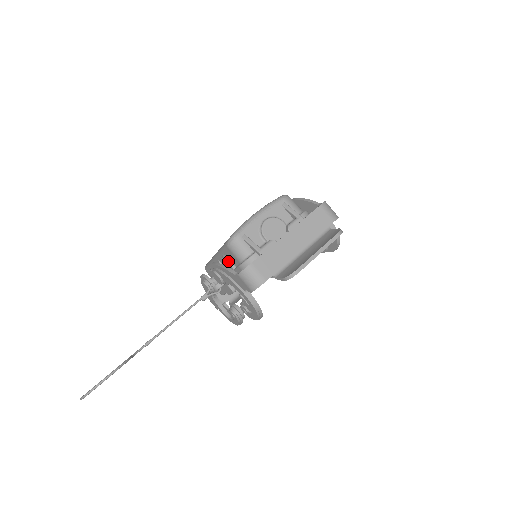
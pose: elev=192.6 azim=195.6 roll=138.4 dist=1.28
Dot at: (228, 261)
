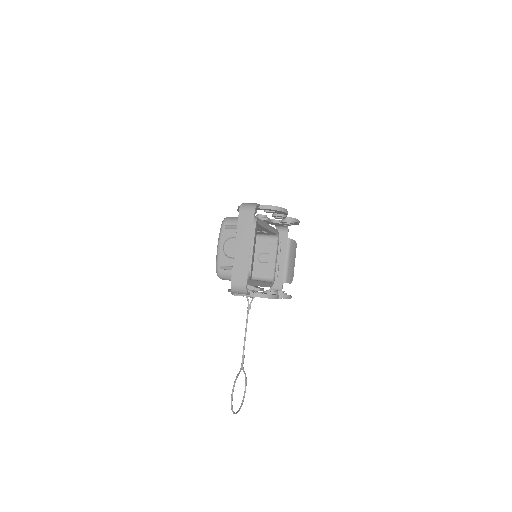
Dot at: occluded
